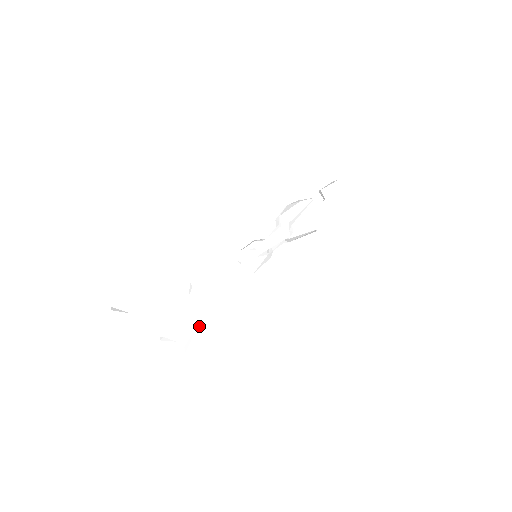
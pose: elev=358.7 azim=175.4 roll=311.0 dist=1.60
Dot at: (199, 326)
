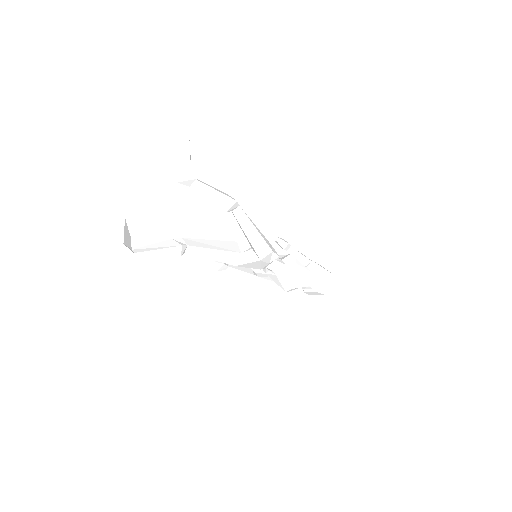
Dot at: (168, 249)
